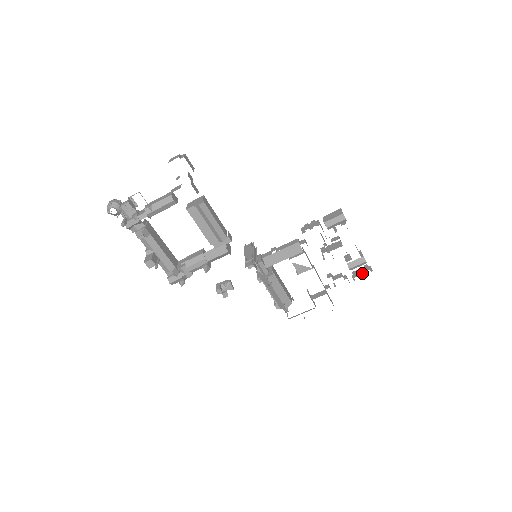
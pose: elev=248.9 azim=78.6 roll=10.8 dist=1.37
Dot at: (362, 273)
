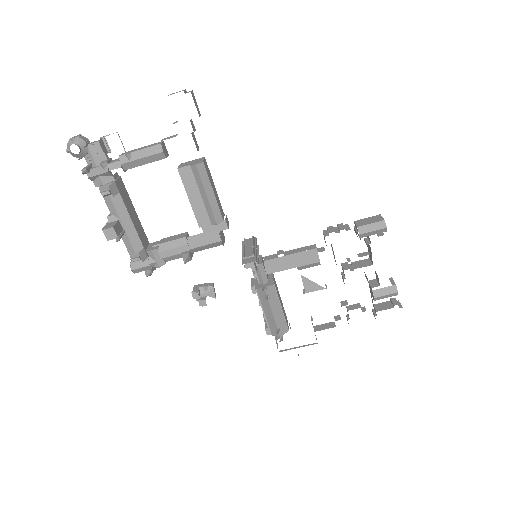
Dot at: (388, 307)
